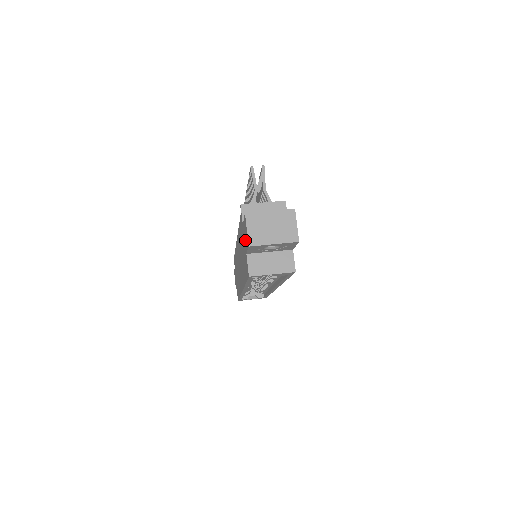
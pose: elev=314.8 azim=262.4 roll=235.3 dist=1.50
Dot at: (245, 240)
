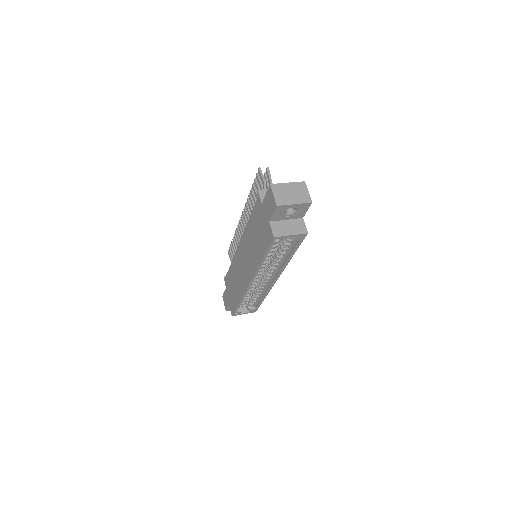
Dot at: (268, 210)
